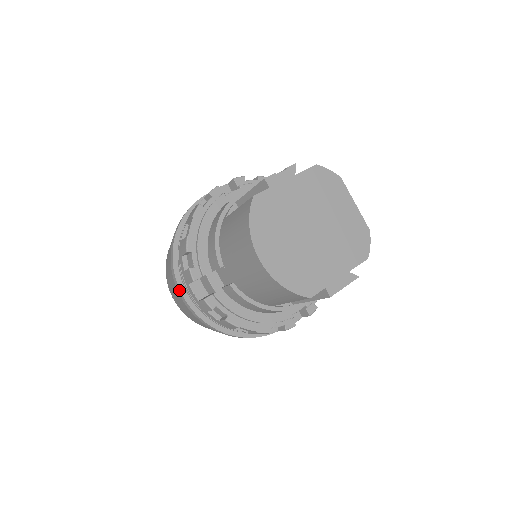
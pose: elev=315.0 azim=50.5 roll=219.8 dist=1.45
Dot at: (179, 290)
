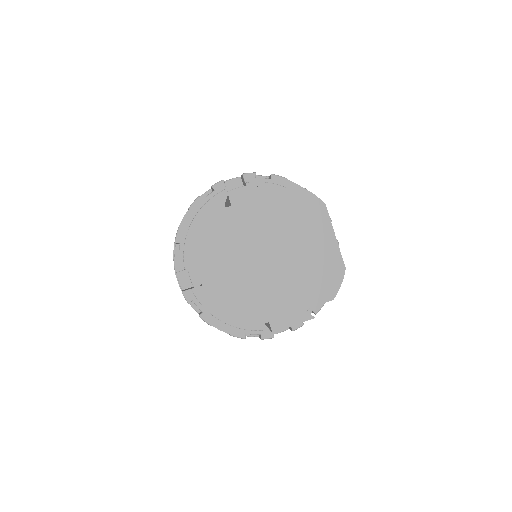
Dot at: (175, 273)
